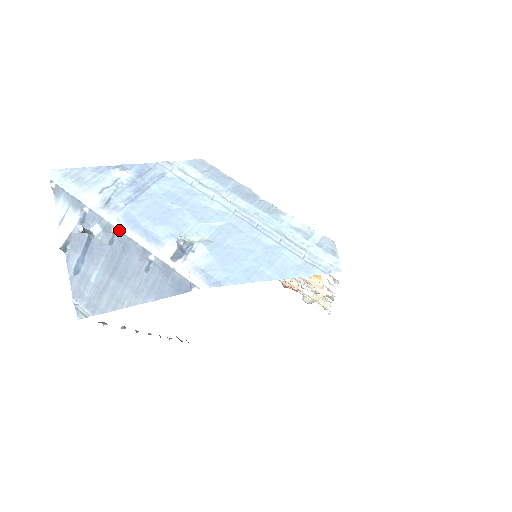
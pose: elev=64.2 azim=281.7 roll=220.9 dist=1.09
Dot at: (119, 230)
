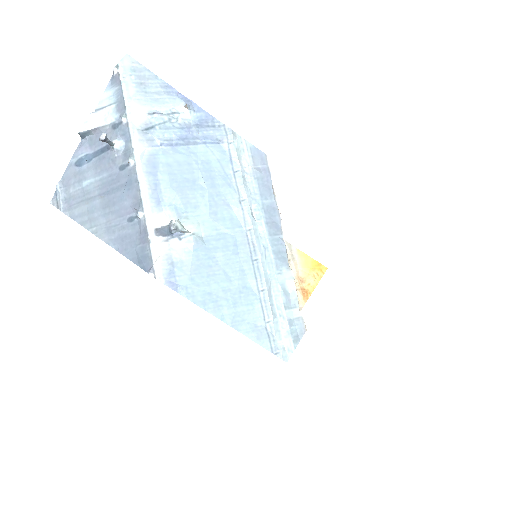
Dot at: (135, 165)
